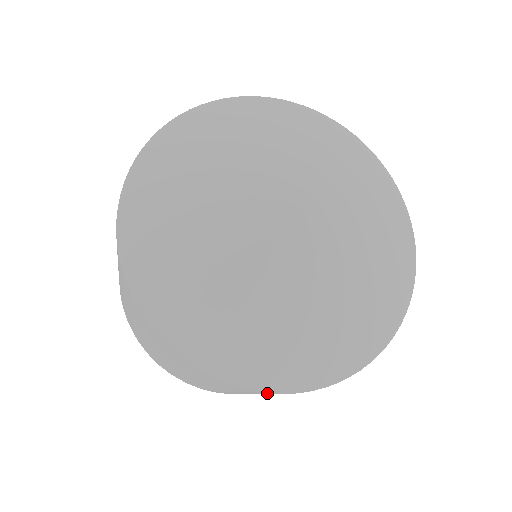
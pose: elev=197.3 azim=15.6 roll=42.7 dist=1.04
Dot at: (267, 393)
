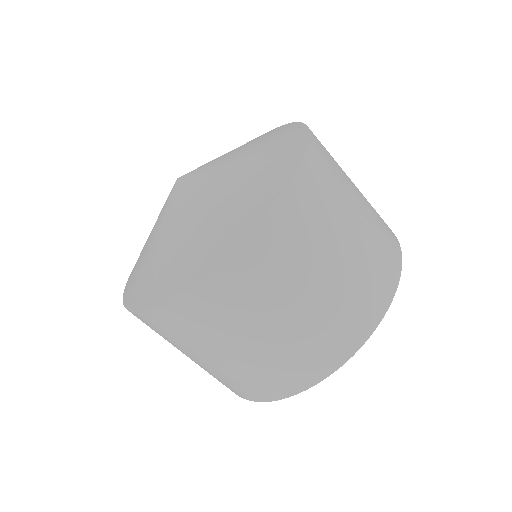
Dot at: (170, 302)
